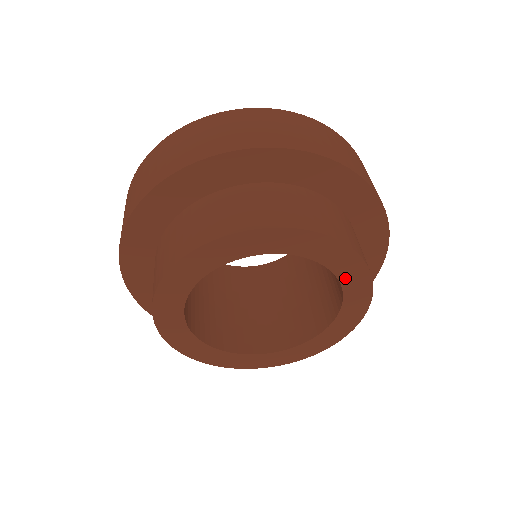
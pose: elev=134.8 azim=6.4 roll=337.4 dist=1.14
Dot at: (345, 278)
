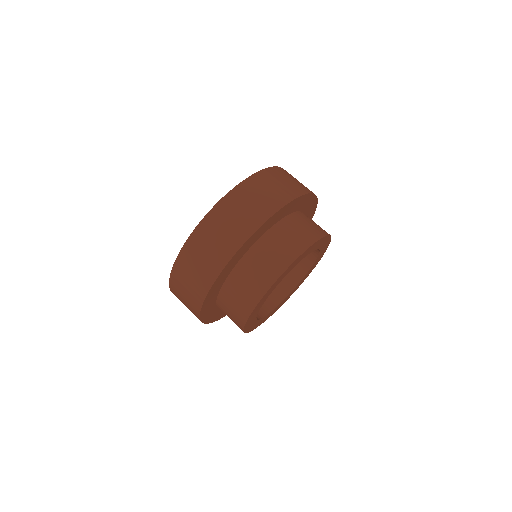
Dot at: occluded
